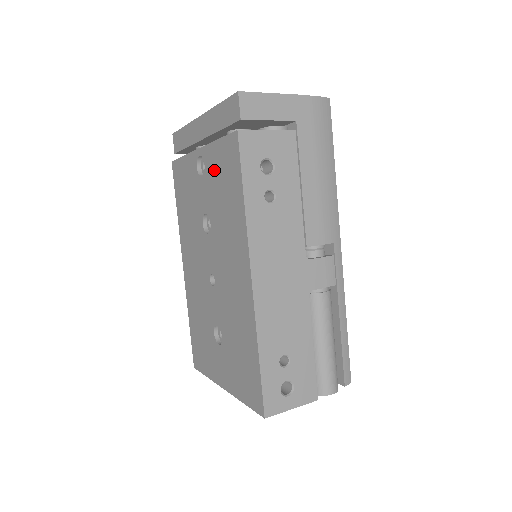
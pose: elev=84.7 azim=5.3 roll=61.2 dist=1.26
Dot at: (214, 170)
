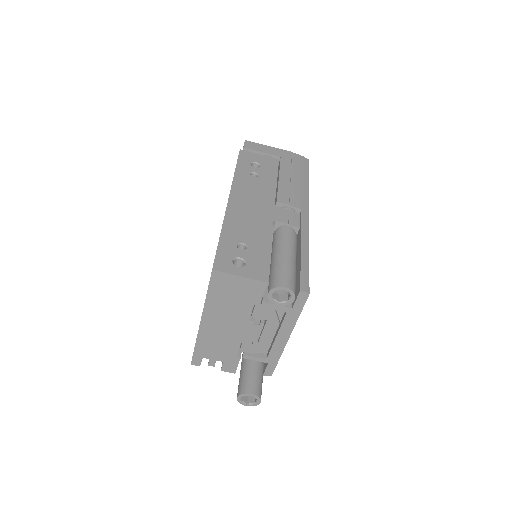
Dot at: occluded
